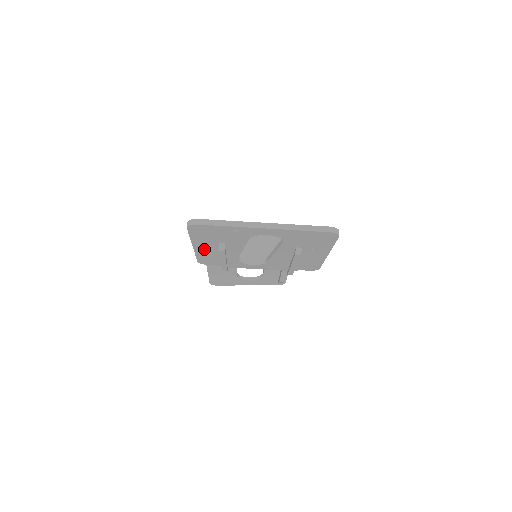
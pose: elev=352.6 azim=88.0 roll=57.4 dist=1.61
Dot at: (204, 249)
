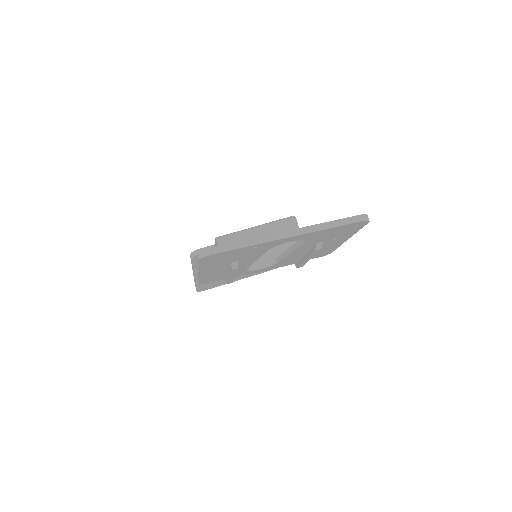
Dot at: (211, 272)
